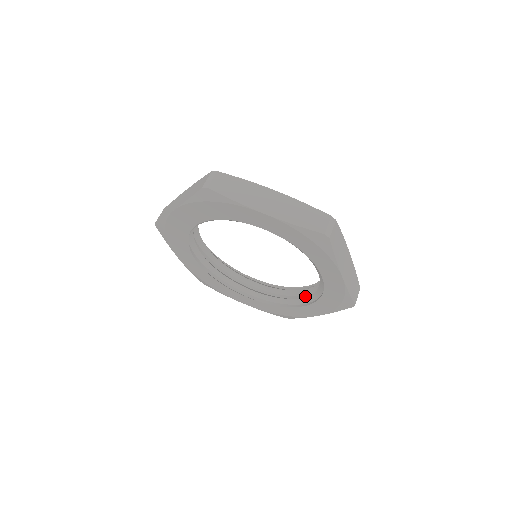
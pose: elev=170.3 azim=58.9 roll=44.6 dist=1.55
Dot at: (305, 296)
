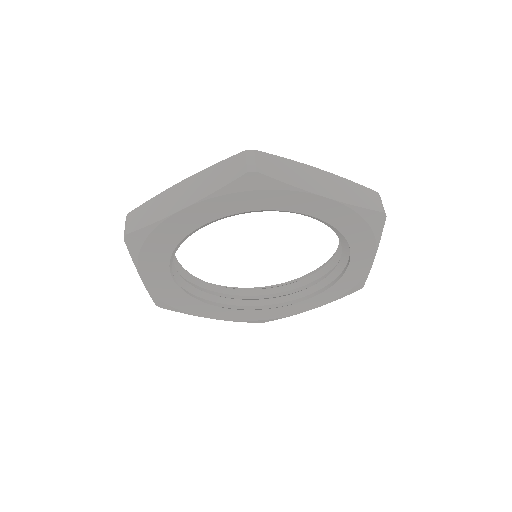
Dot at: occluded
